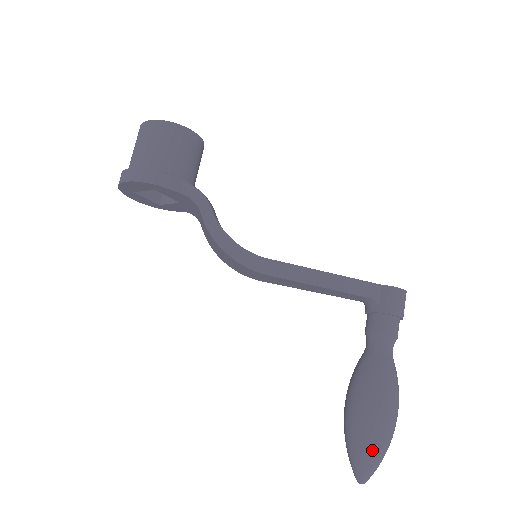
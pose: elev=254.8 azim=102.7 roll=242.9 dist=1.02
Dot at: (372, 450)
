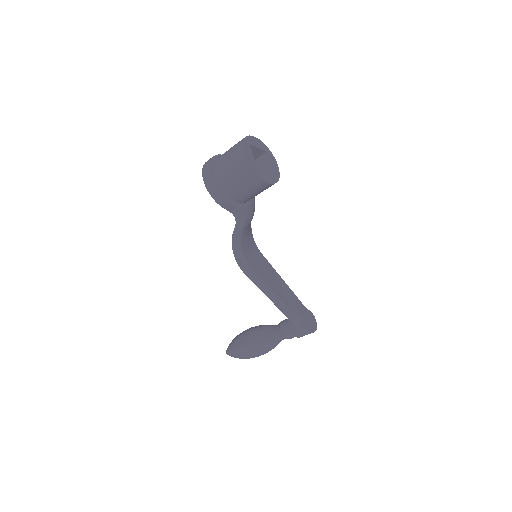
Dot at: (236, 356)
